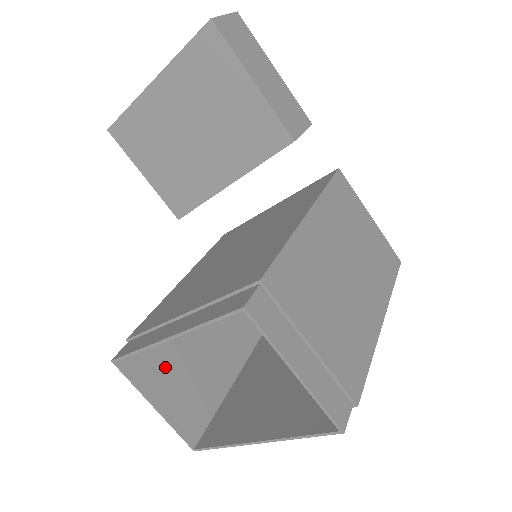
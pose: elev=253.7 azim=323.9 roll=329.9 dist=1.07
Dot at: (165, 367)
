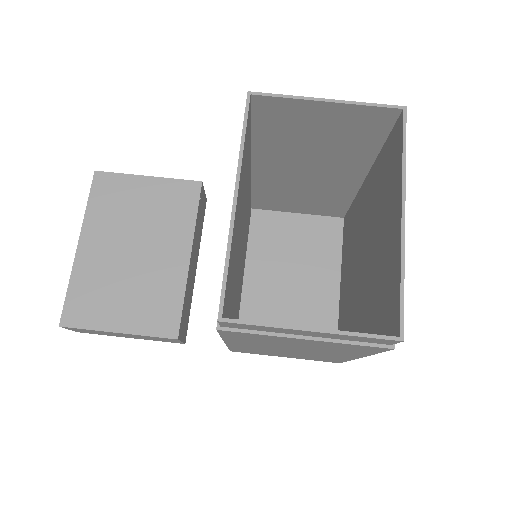
Dot at: occluded
